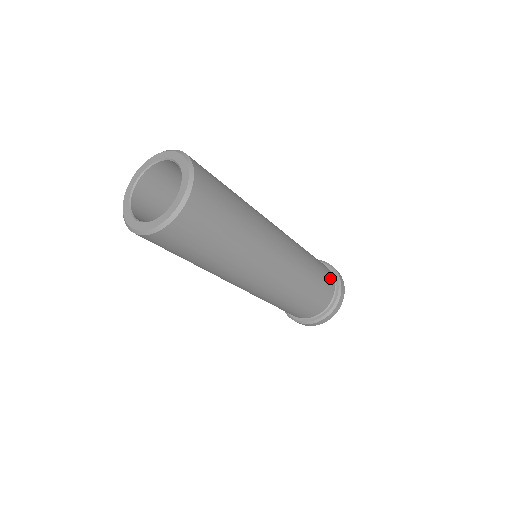
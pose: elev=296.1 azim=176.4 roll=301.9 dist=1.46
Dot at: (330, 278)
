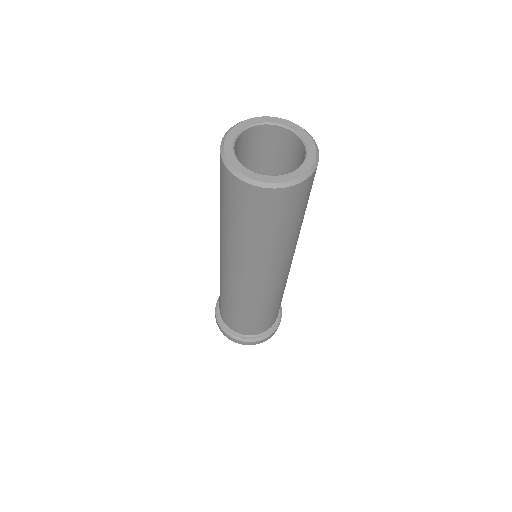
Dot at: occluded
